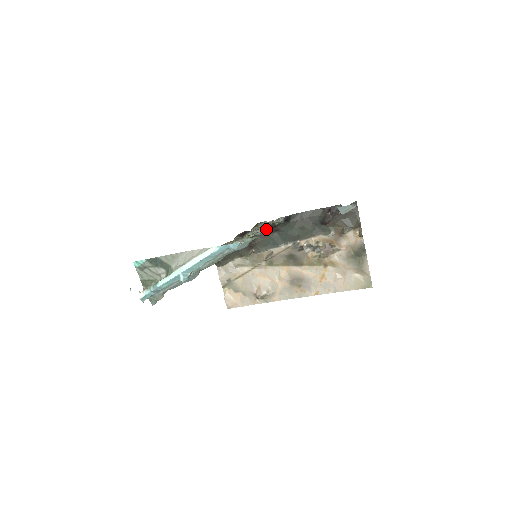
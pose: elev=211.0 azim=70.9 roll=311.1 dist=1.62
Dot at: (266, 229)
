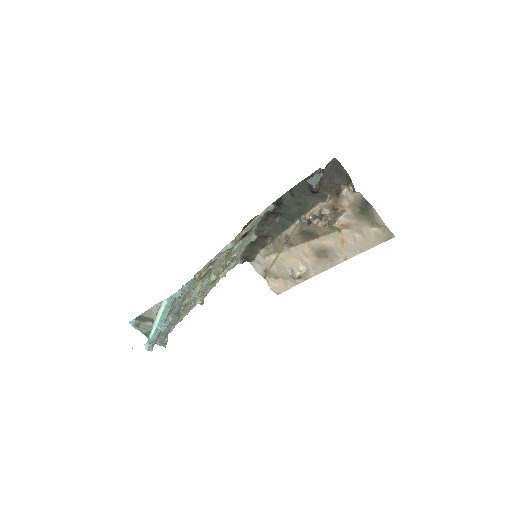
Dot at: (234, 242)
